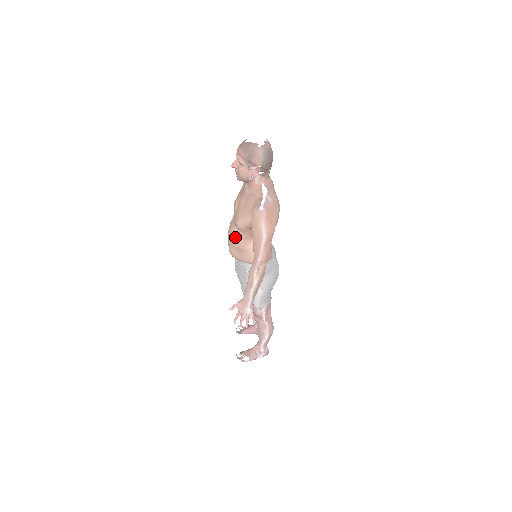
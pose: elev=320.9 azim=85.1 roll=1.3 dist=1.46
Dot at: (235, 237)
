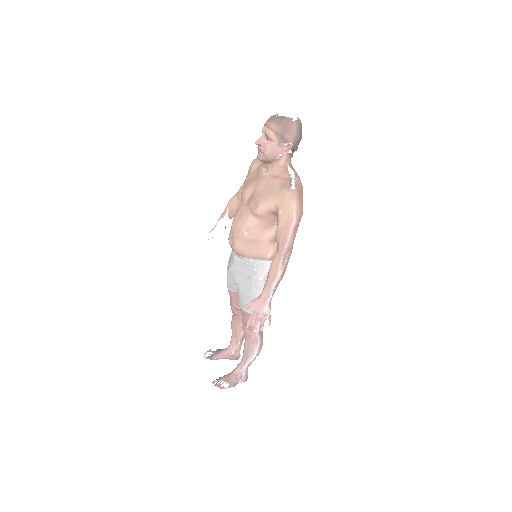
Dot at: (248, 226)
